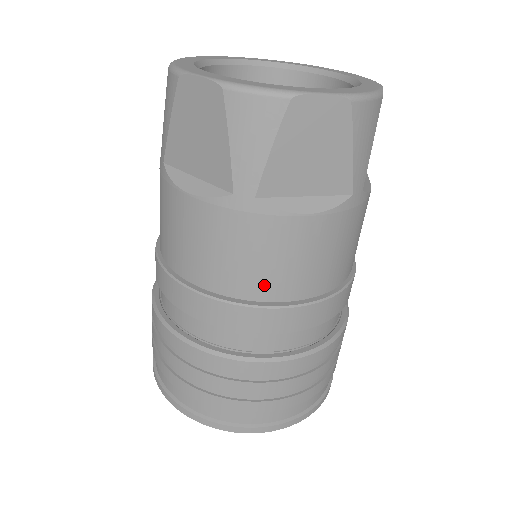
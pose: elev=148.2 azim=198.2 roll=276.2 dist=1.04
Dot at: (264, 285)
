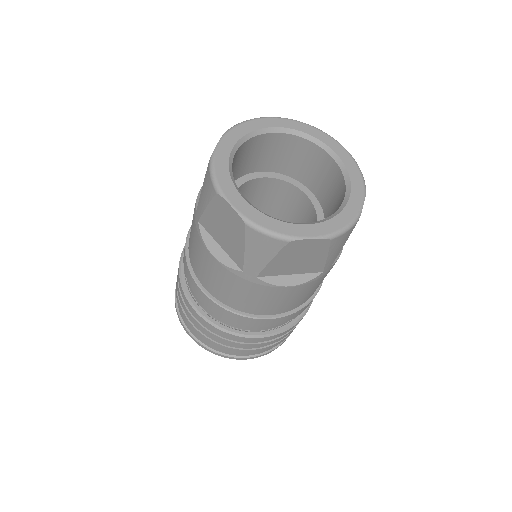
Dot at: (255, 309)
